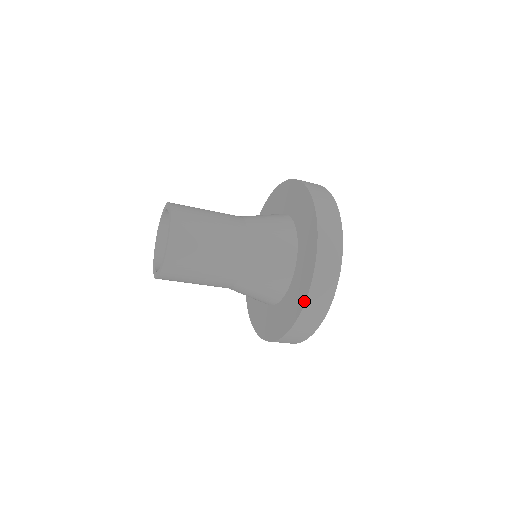
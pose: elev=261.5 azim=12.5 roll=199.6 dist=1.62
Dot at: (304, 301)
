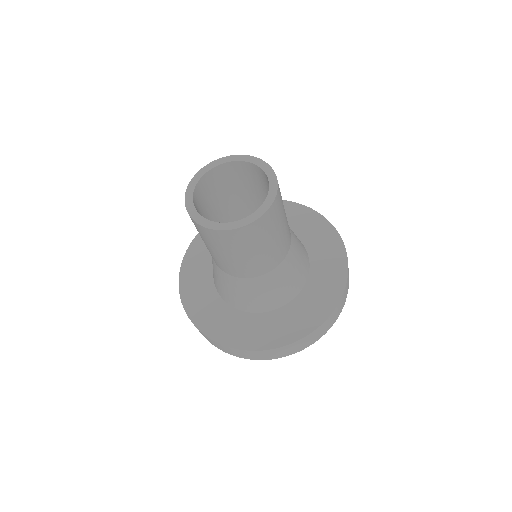
Dot at: (291, 342)
